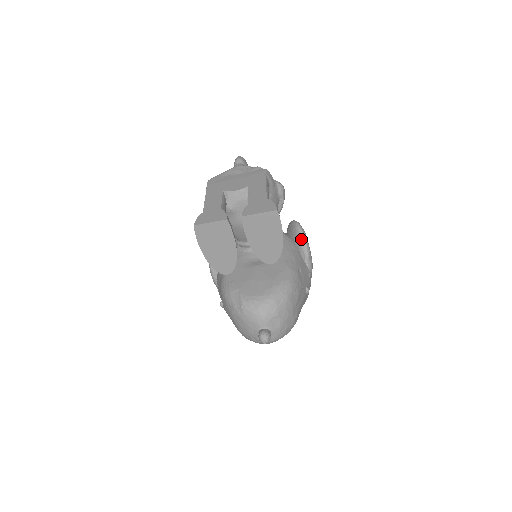
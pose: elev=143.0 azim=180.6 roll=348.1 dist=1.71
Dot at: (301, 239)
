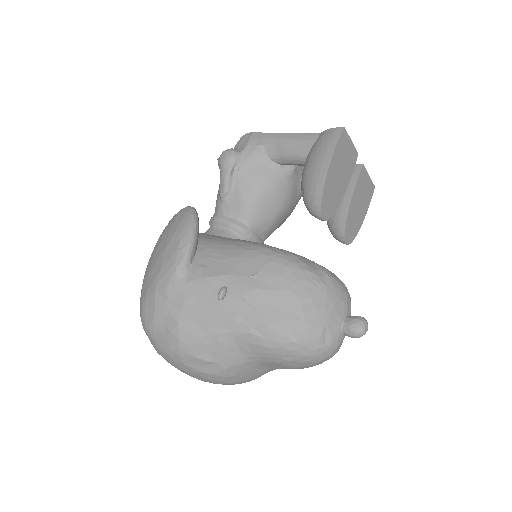
Dot at: occluded
